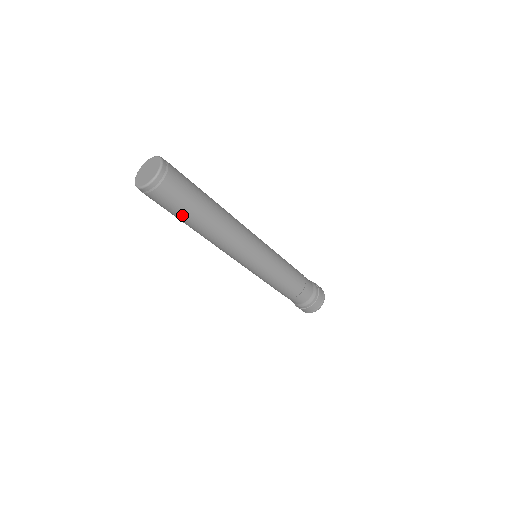
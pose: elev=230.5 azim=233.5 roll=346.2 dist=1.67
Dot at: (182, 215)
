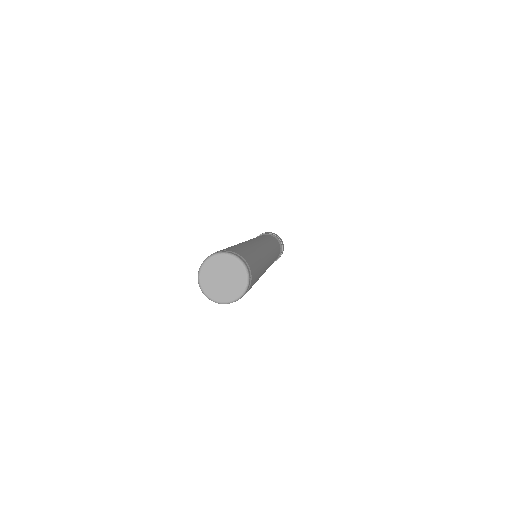
Dot at: occluded
